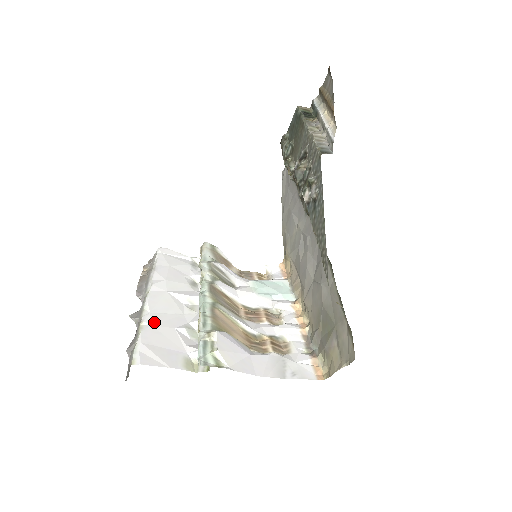
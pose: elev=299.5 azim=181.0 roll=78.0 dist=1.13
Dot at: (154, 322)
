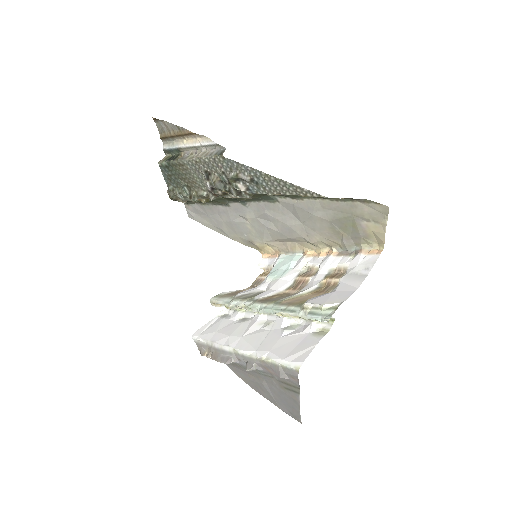
Dot at: (267, 349)
